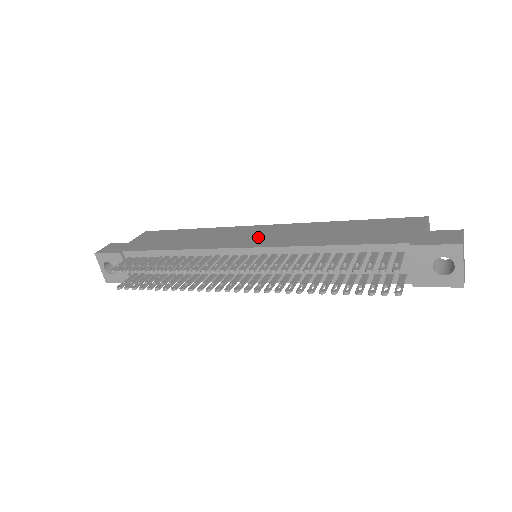
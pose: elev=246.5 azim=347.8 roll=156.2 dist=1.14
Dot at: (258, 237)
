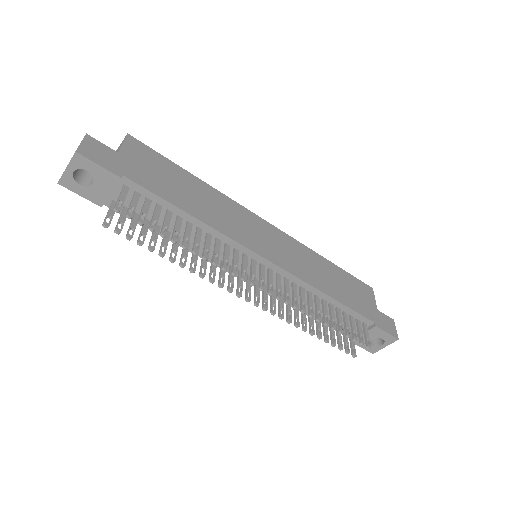
Dot at: (273, 246)
